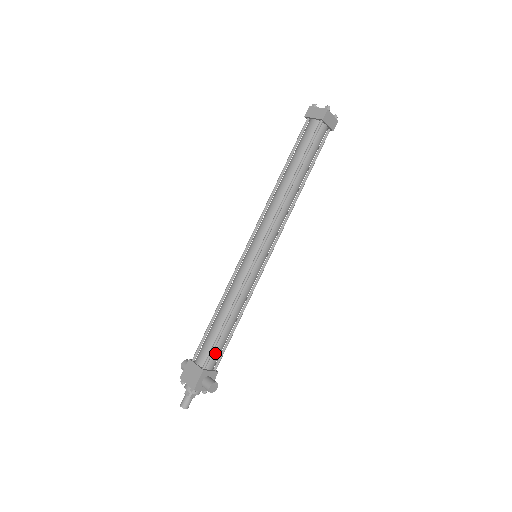
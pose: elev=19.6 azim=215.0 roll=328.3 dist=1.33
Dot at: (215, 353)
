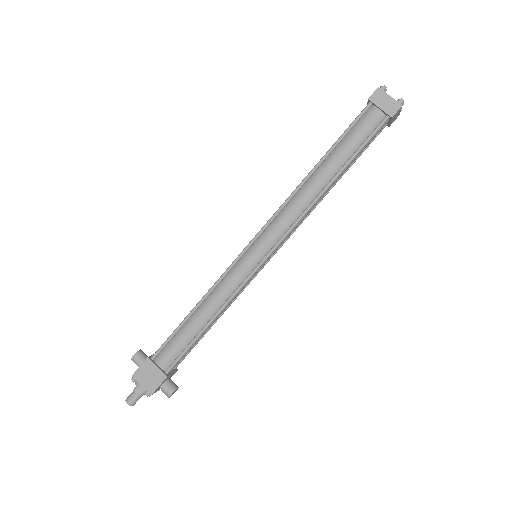
Dot at: (182, 356)
